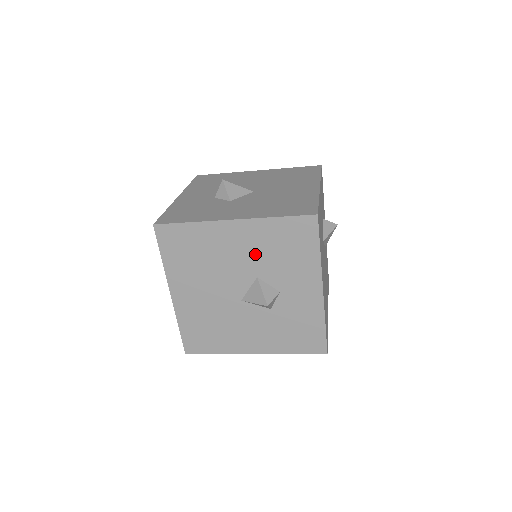
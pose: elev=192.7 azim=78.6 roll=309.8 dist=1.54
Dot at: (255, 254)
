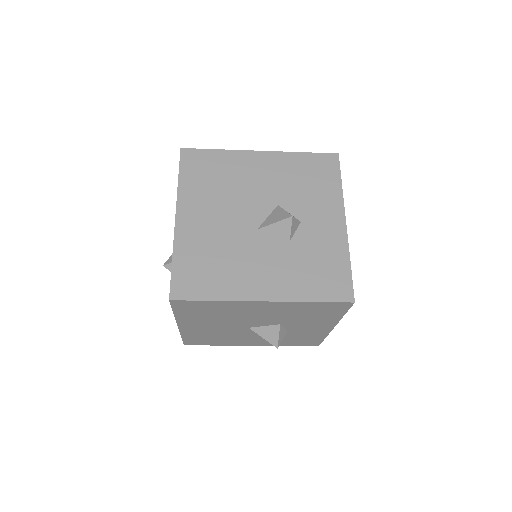
Dot at: (278, 182)
